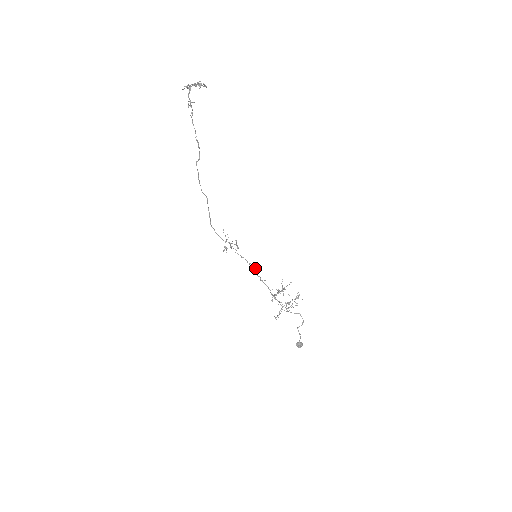
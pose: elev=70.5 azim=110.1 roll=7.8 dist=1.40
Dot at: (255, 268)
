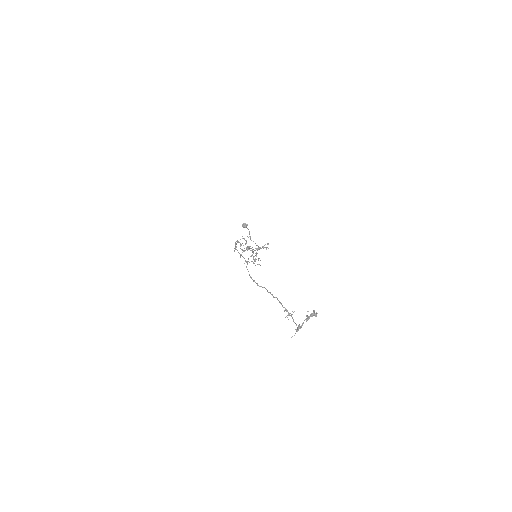
Dot at: occluded
